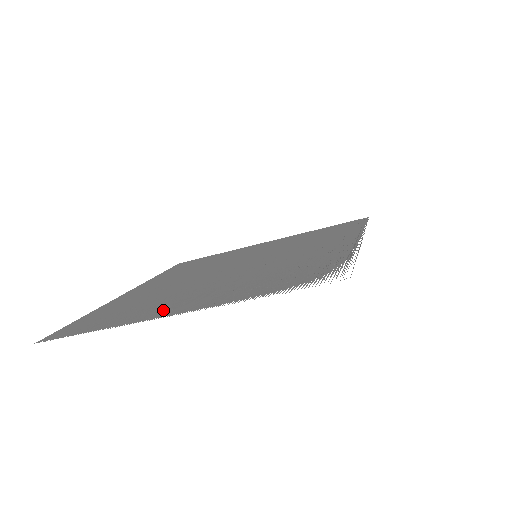
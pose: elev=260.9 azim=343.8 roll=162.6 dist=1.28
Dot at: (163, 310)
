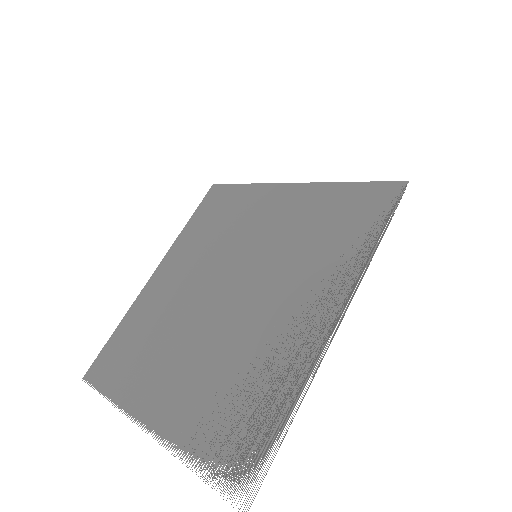
Dot at: (145, 398)
